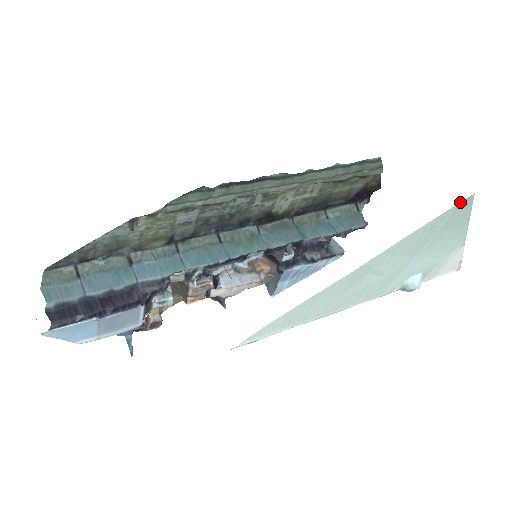
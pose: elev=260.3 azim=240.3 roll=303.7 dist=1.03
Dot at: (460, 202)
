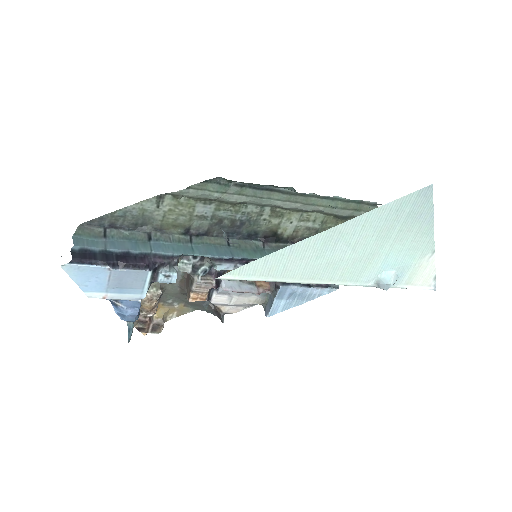
Dot at: (420, 189)
